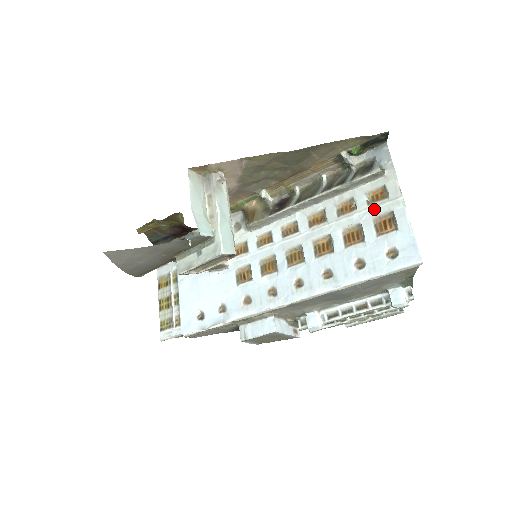
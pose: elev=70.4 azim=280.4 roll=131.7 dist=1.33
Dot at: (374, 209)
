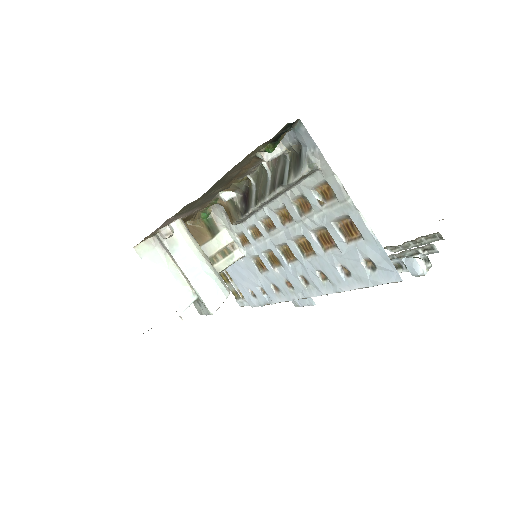
Dot at: (329, 212)
